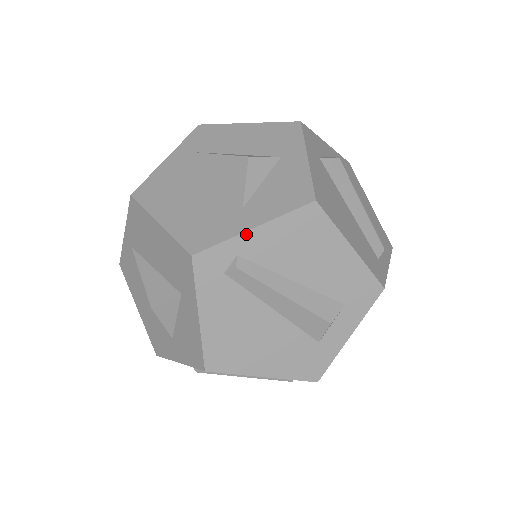
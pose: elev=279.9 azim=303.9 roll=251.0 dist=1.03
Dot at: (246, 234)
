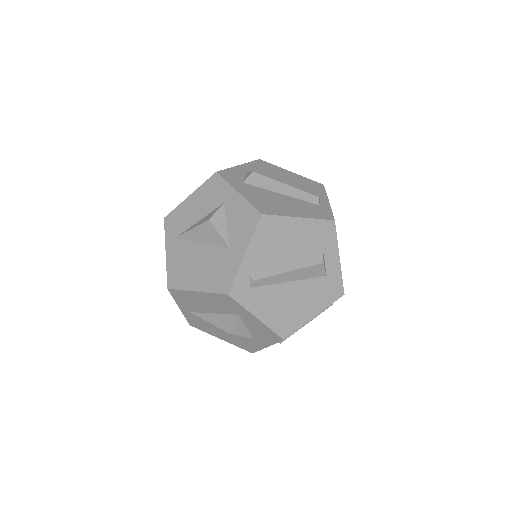
Dot at: (244, 261)
